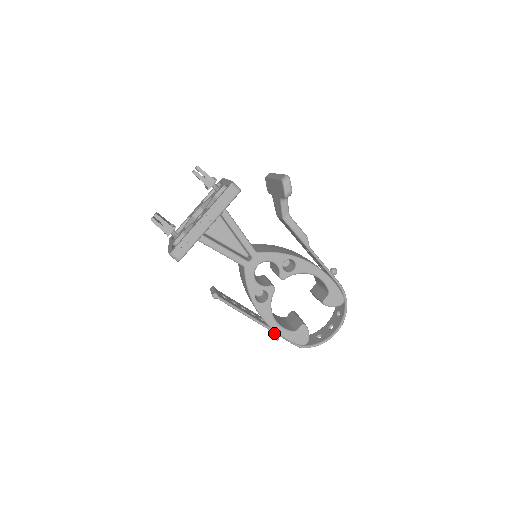
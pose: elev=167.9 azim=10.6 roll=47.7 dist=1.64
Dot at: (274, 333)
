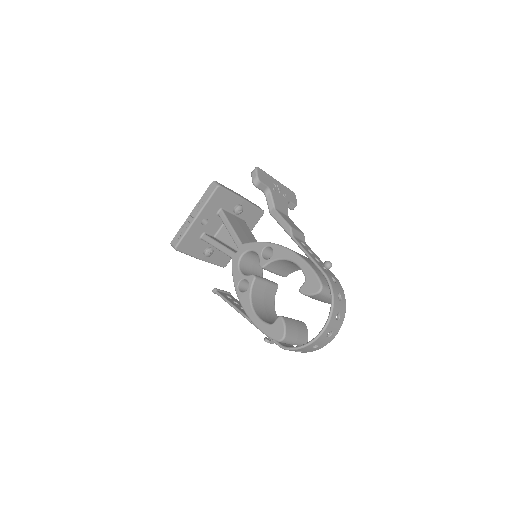
Dot at: occluded
